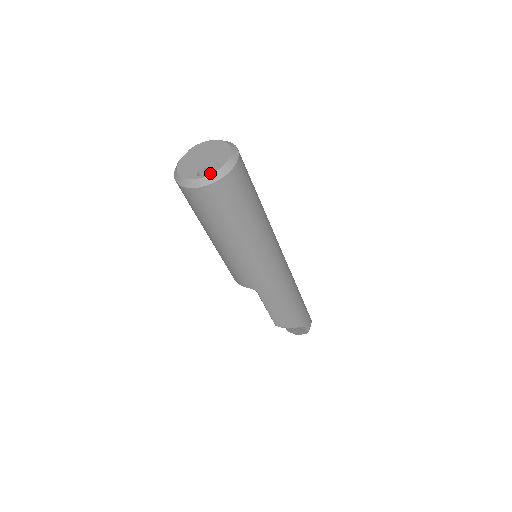
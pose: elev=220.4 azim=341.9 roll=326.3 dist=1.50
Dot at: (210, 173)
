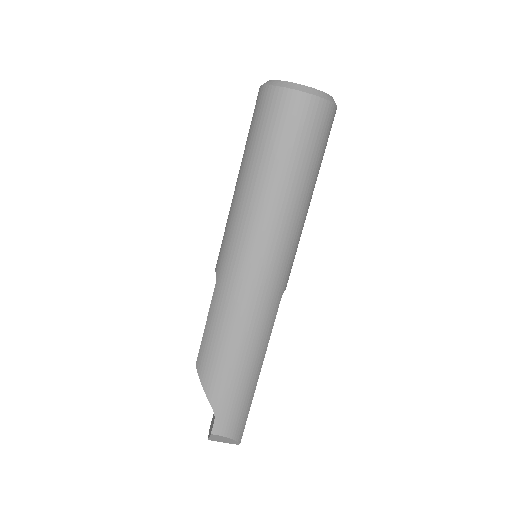
Dot at: (284, 81)
